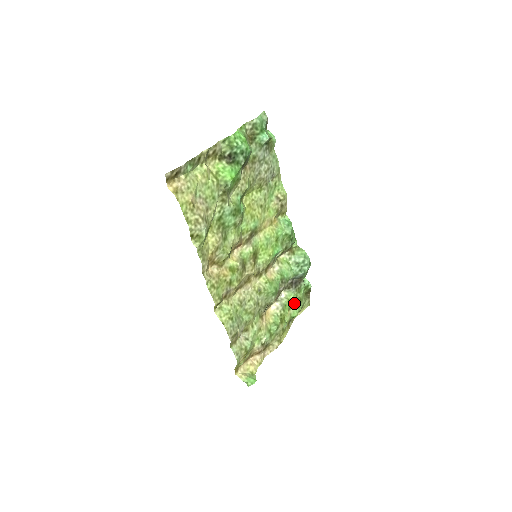
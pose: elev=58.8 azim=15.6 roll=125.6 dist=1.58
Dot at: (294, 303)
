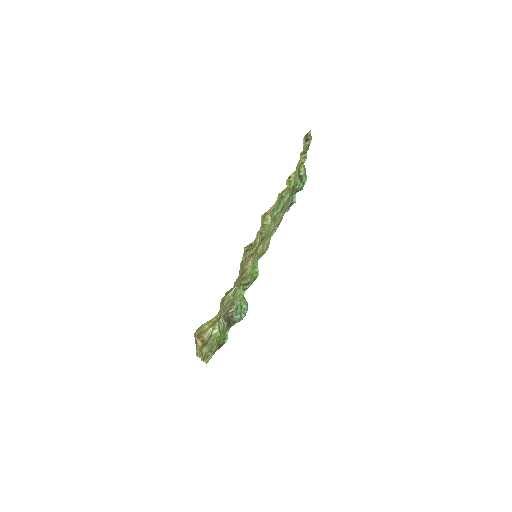
Dot at: occluded
